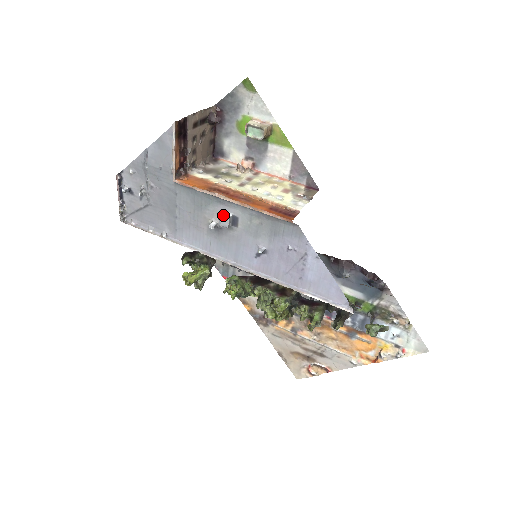
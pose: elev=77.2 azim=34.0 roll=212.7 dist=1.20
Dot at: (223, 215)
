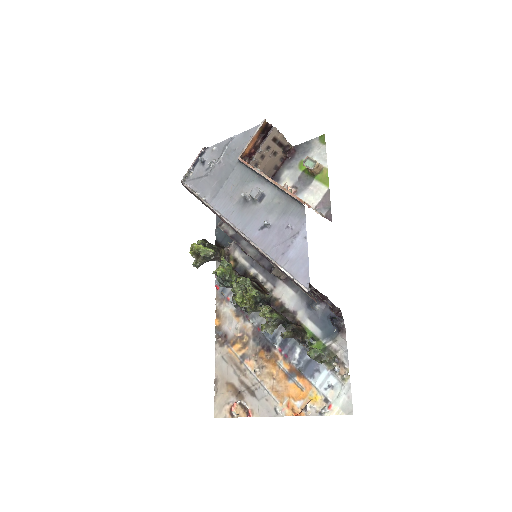
Dot at: (257, 188)
